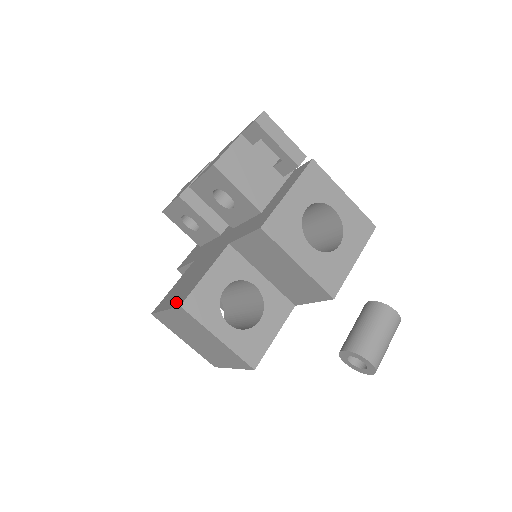
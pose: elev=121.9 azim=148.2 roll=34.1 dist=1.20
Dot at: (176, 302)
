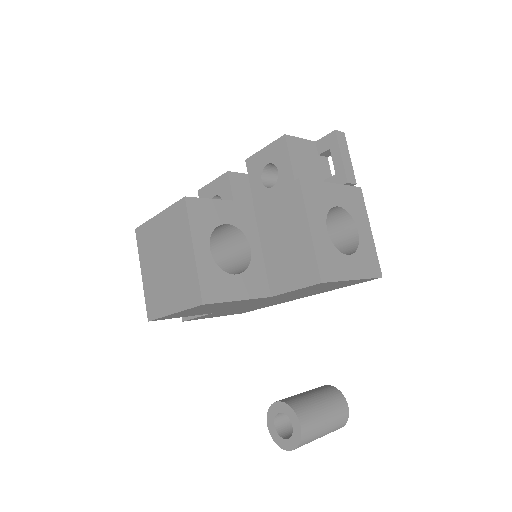
Dot at: occluded
